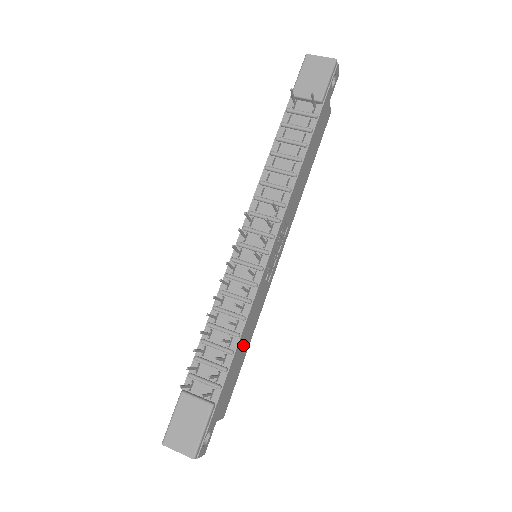
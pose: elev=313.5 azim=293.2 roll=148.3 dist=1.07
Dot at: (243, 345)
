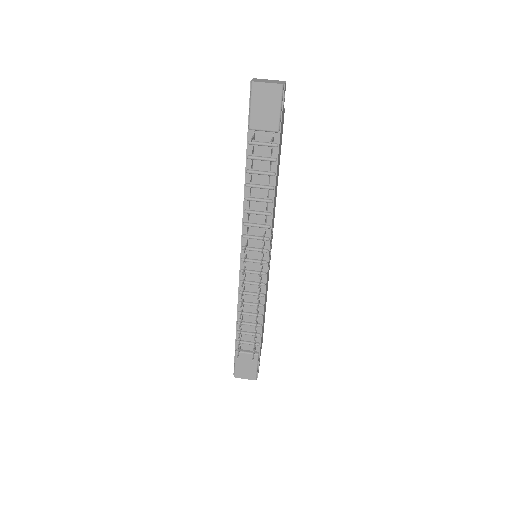
Dot at: (264, 311)
